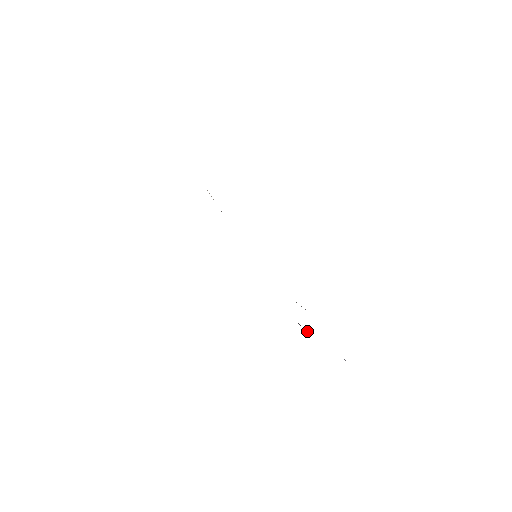
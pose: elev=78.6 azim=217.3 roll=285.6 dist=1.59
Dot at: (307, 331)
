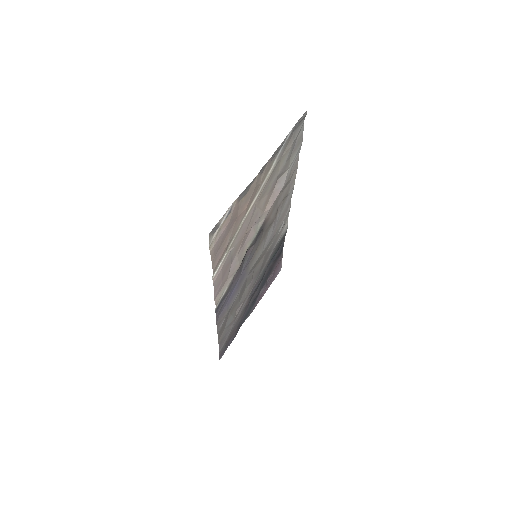
Dot at: (263, 287)
